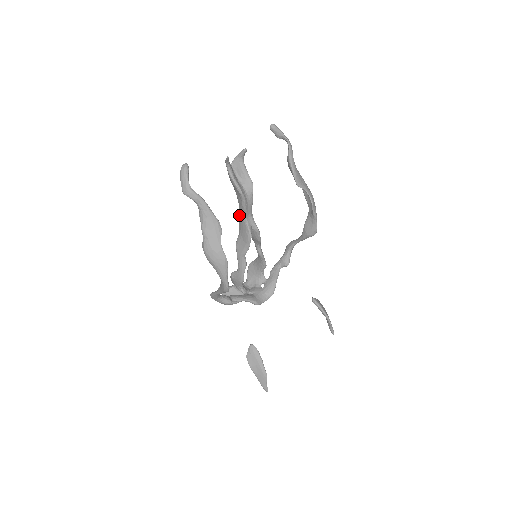
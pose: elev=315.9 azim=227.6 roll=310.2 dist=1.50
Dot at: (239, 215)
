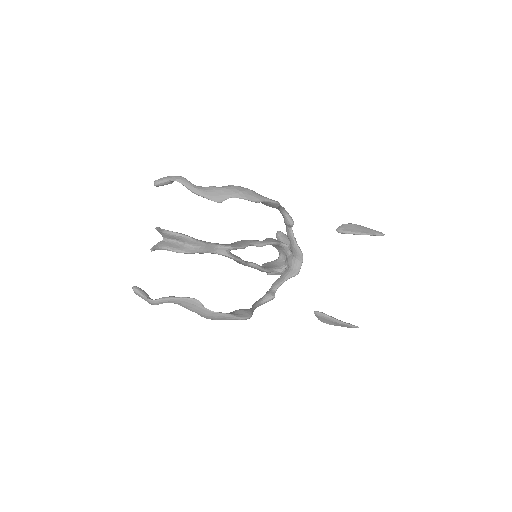
Dot at: occluded
